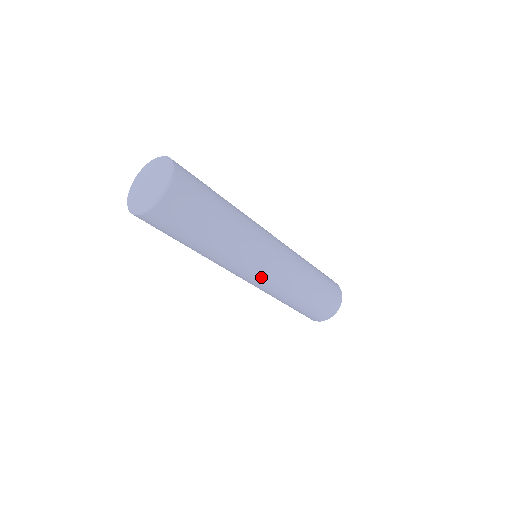
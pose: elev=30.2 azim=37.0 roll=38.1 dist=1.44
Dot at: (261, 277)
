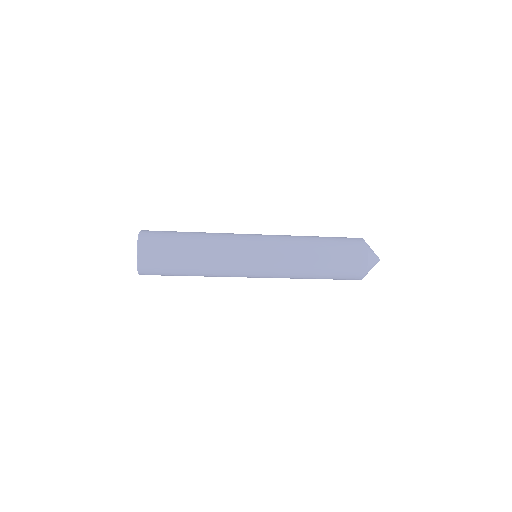
Dot at: (259, 259)
